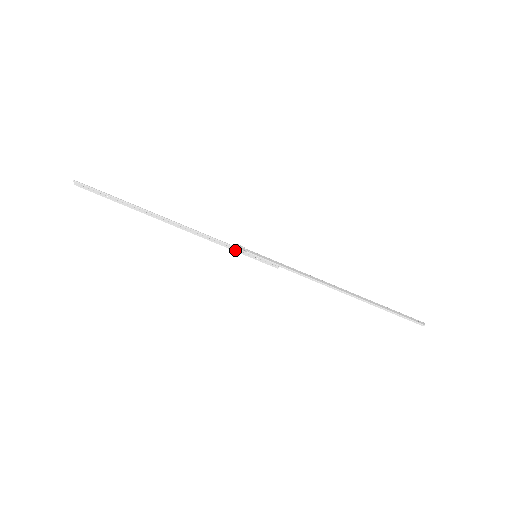
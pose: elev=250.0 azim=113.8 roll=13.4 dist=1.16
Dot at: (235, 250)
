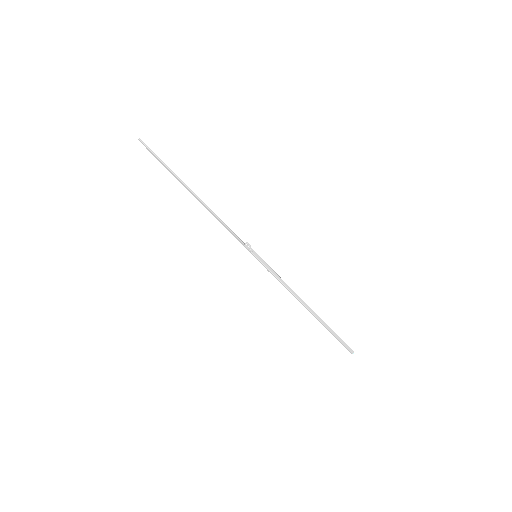
Dot at: (243, 244)
